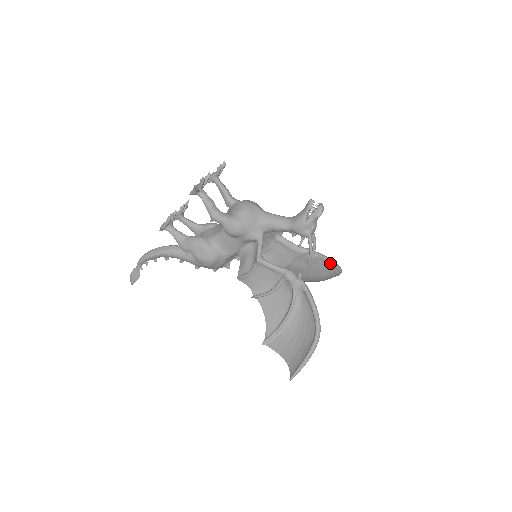
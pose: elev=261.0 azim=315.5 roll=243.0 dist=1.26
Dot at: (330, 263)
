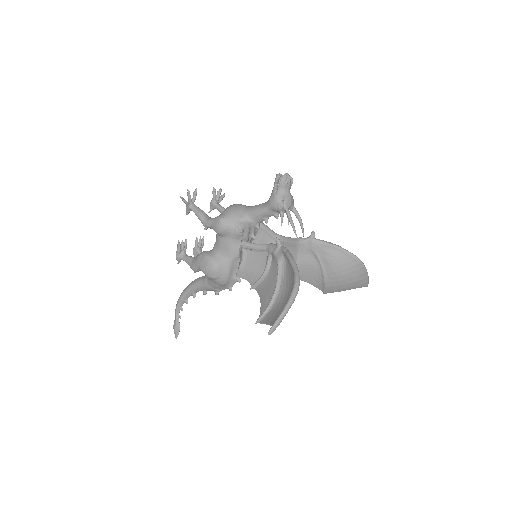
Dot at: (339, 250)
